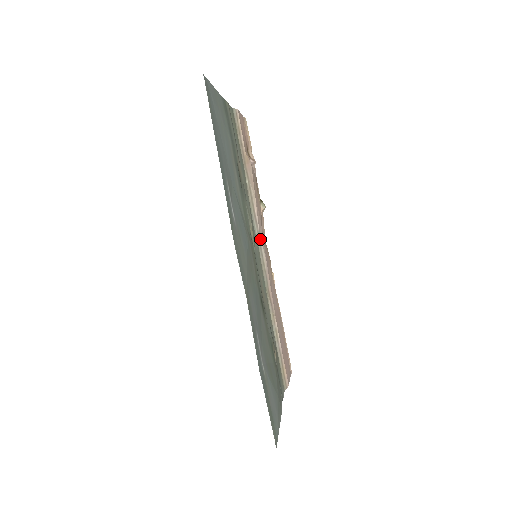
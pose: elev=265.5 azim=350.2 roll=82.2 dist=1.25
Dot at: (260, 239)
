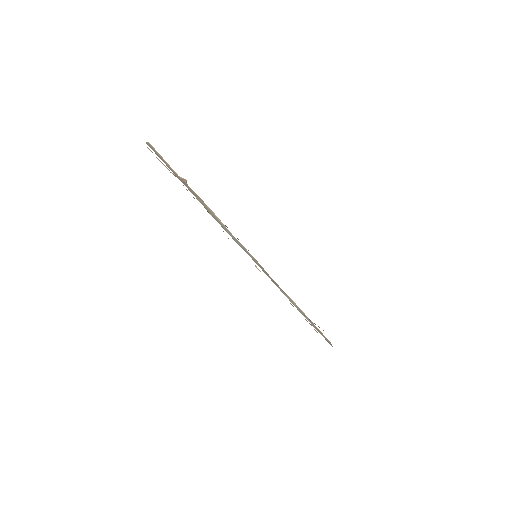
Dot at: (239, 242)
